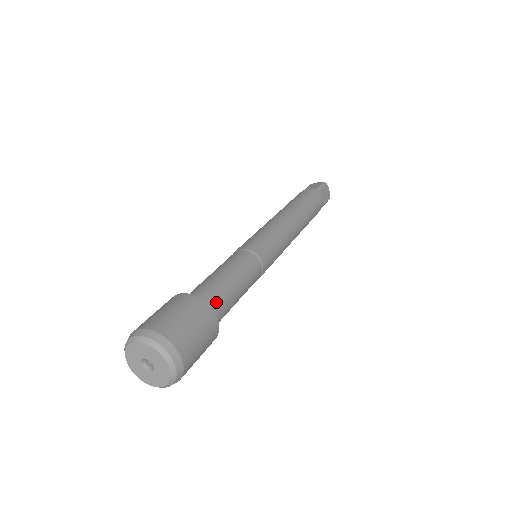
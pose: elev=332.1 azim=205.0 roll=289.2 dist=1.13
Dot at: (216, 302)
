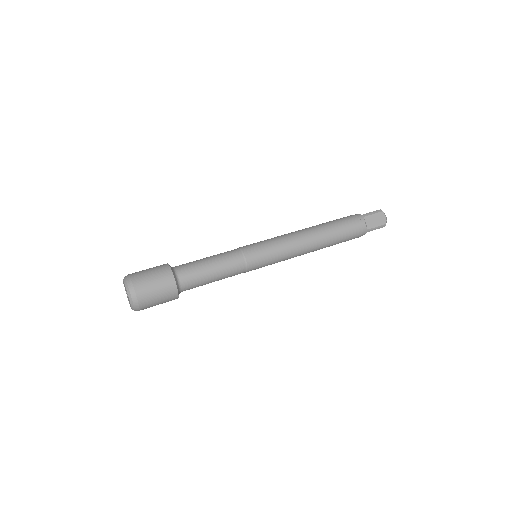
Dot at: (185, 273)
